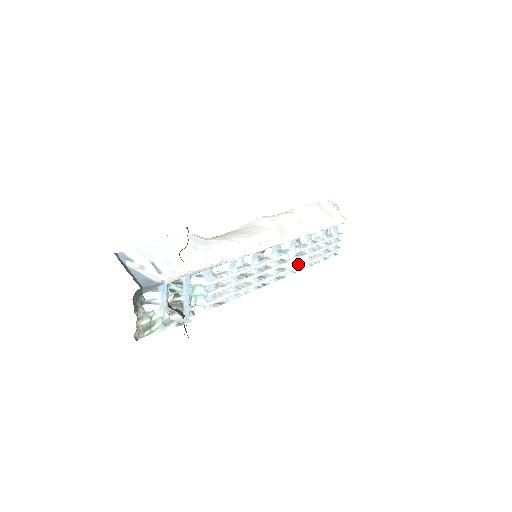
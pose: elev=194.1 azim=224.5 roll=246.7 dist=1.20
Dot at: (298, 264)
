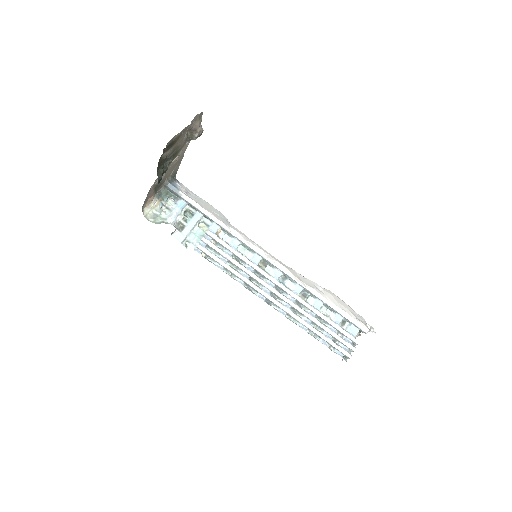
Dot at: (293, 312)
